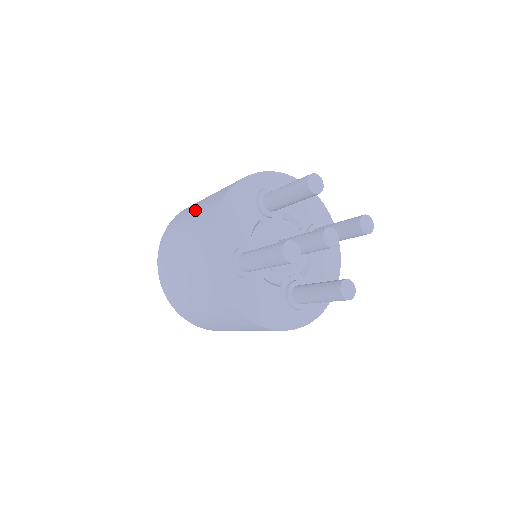
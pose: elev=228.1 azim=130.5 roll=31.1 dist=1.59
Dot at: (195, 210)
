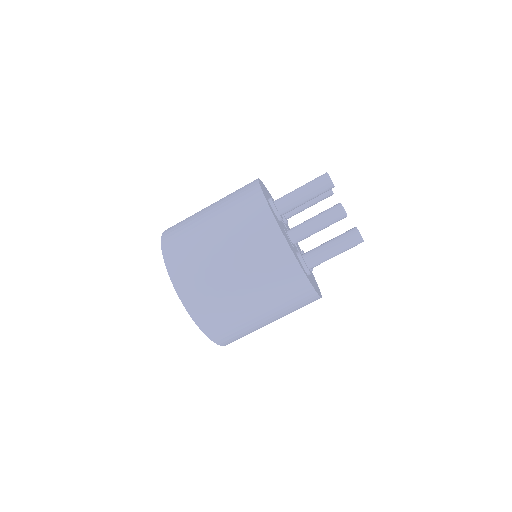
Dot at: occluded
